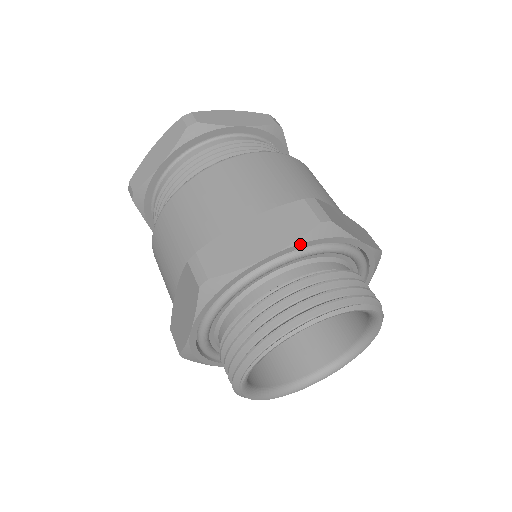
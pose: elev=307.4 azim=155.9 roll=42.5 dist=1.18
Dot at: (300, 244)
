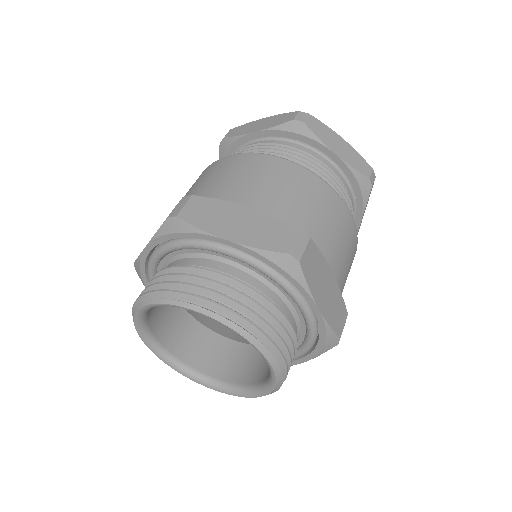
Dot at: (159, 238)
